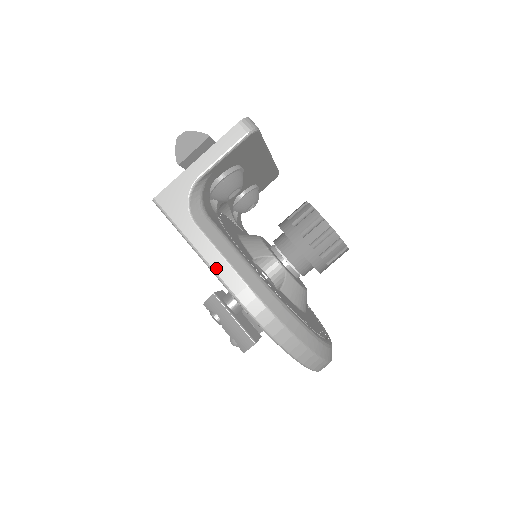
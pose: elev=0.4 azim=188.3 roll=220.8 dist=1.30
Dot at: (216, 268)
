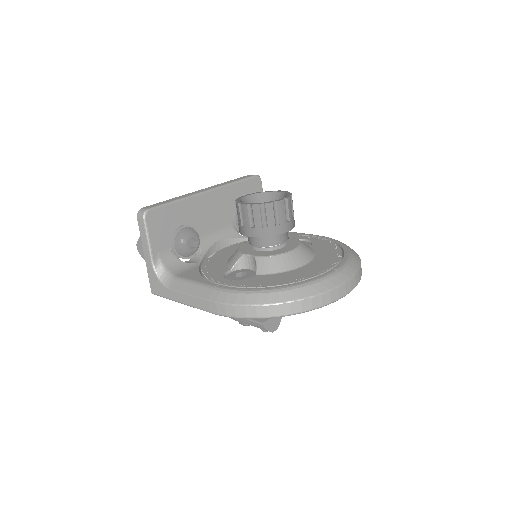
Dot at: (192, 304)
